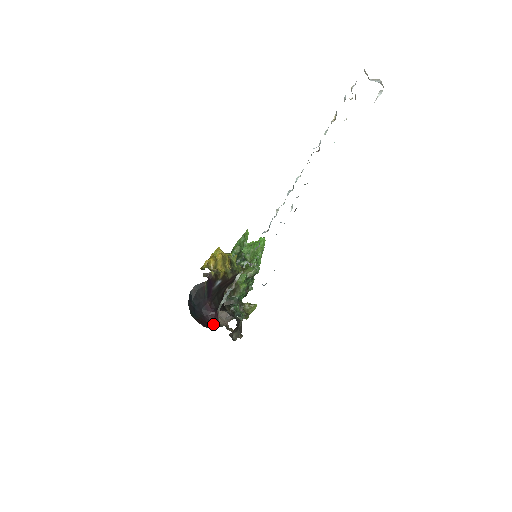
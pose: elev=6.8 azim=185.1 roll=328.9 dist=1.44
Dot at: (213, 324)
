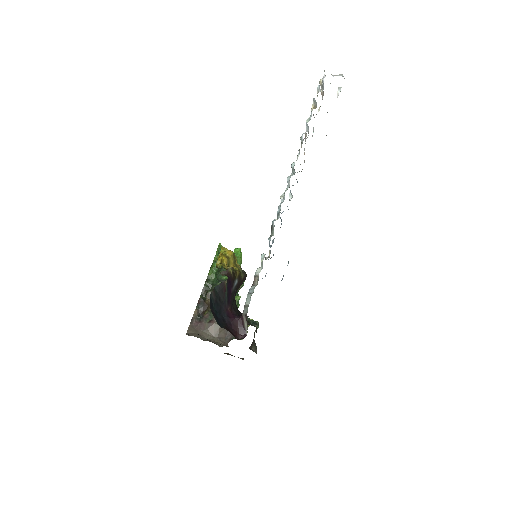
Dot at: (238, 333)
